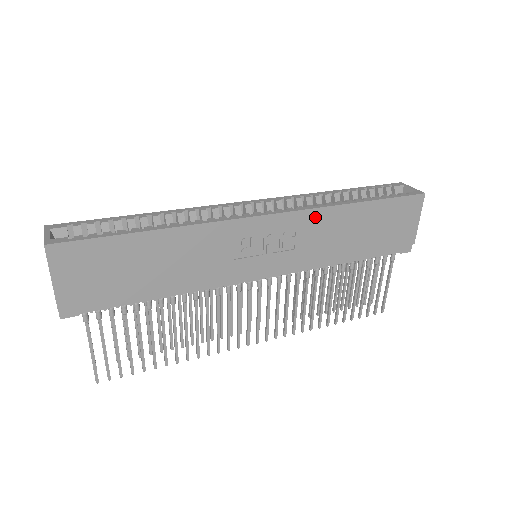
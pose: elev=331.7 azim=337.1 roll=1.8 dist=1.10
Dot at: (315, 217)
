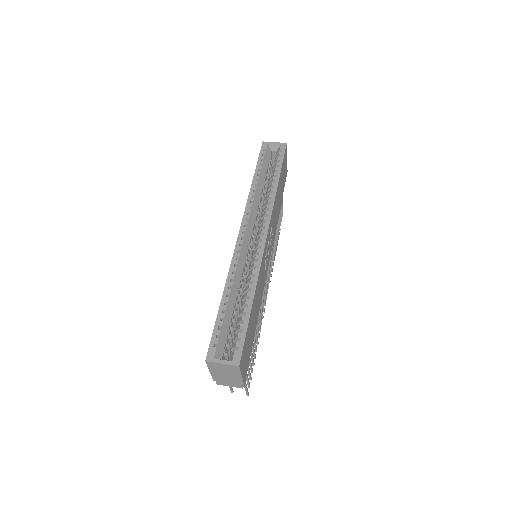
Dot at: (274, 210)
